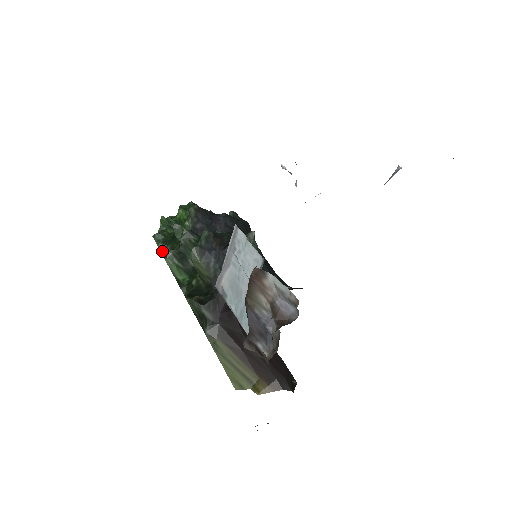
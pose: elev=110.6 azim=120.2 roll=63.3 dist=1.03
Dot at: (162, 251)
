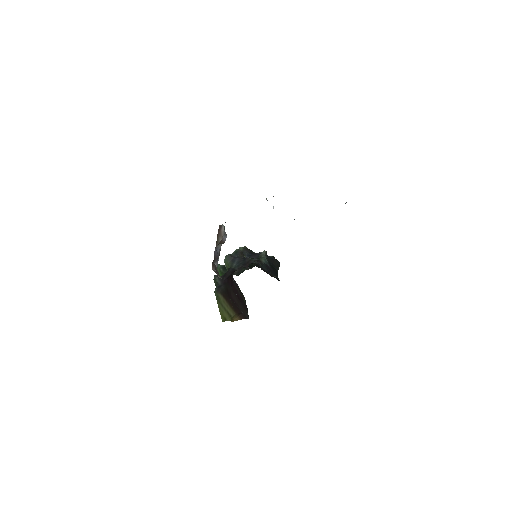
Dot at: occluded
